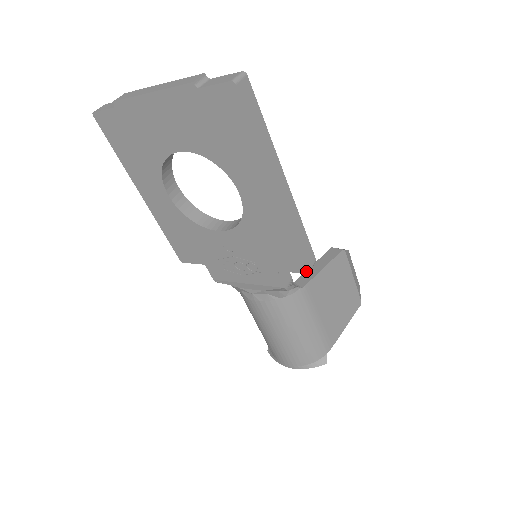
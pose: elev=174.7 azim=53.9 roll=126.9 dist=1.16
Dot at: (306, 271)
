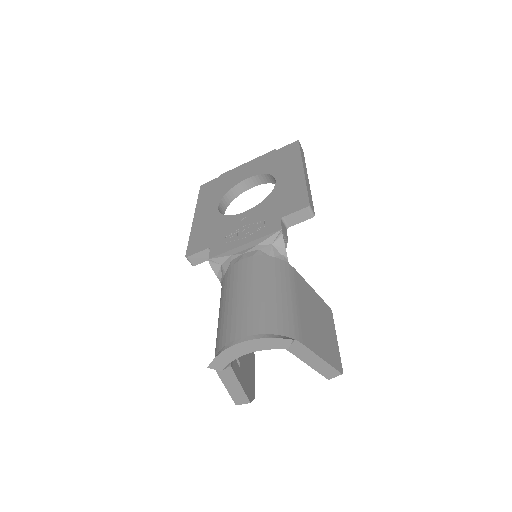
Dot at: (307, 205)
